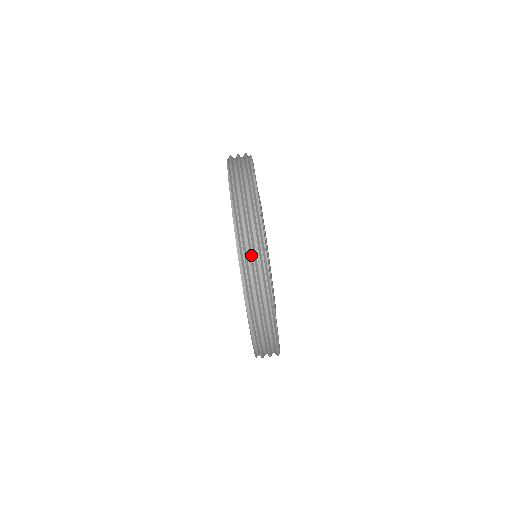
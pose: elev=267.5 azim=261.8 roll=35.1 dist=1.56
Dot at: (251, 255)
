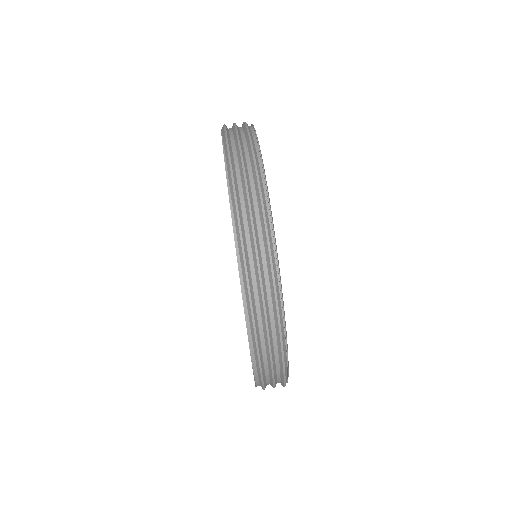
Dot at: (263, 318)
